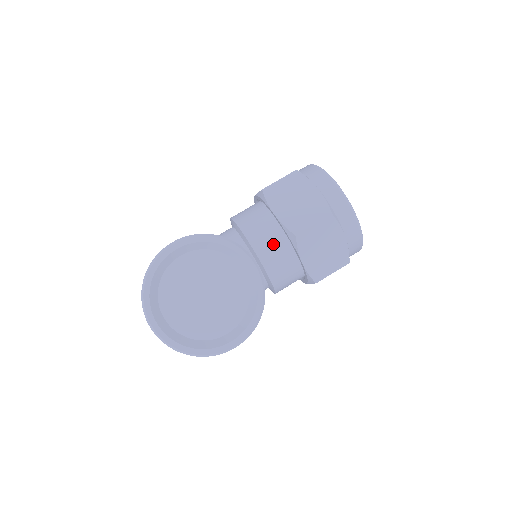
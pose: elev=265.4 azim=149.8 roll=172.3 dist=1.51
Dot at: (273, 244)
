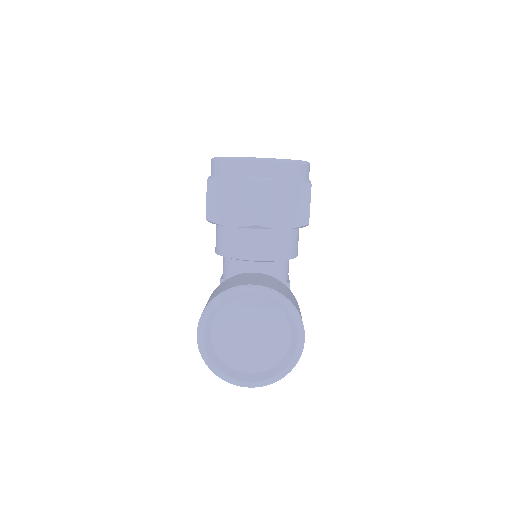
Dot at: (253, 242)
